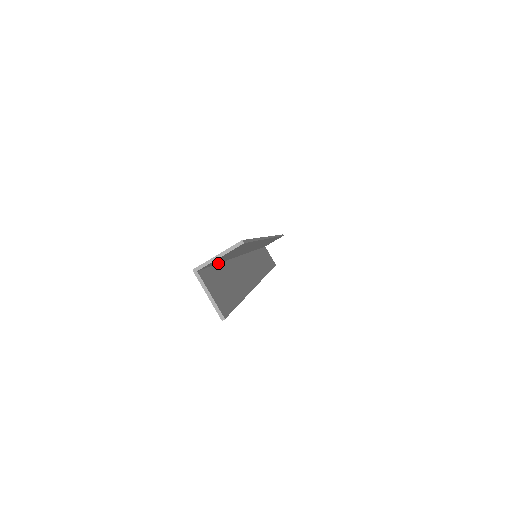
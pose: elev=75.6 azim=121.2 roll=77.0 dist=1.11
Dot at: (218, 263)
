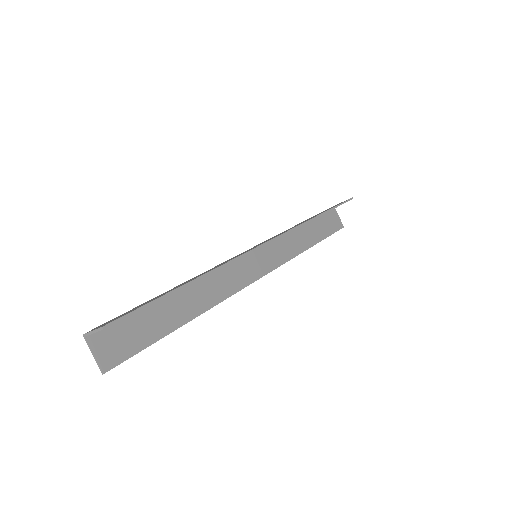
Dot at: occluded
